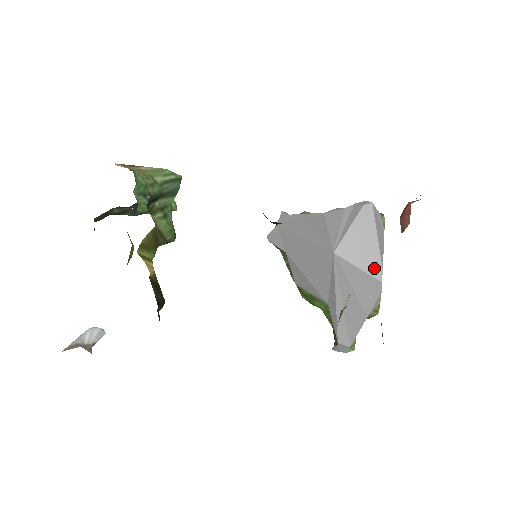
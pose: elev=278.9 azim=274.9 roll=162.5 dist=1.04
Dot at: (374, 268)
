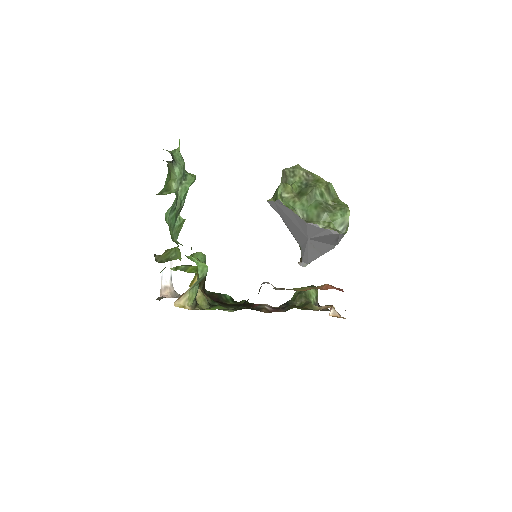
Dot at: (332, 244)
